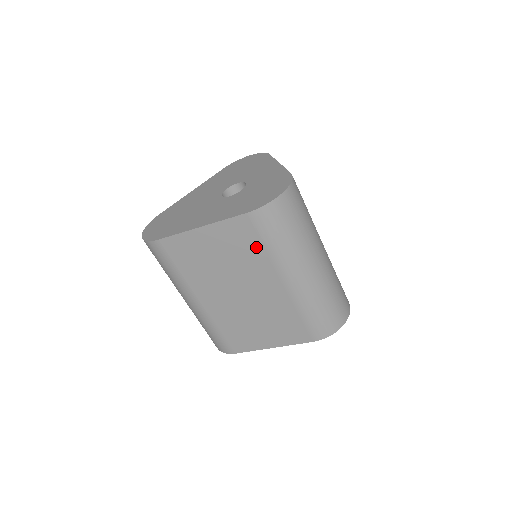
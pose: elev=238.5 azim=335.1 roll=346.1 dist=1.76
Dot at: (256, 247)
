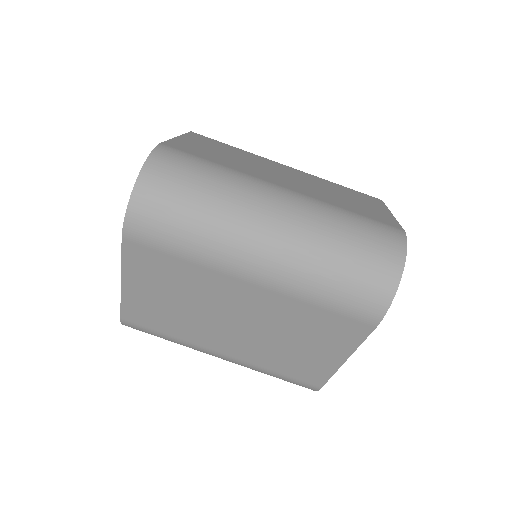
Dot at: (177, 265)
